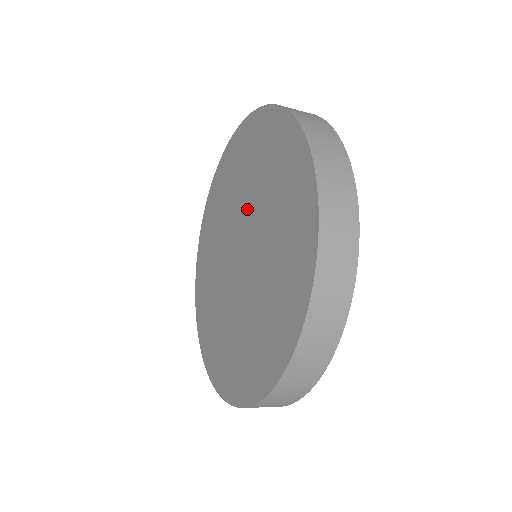
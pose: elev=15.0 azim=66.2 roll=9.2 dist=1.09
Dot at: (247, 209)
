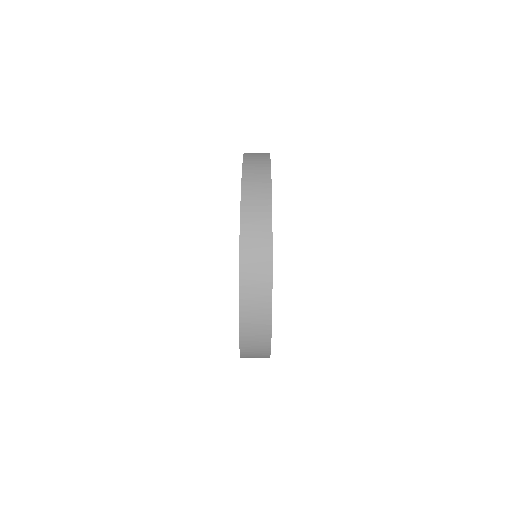
Dot at: occluded
